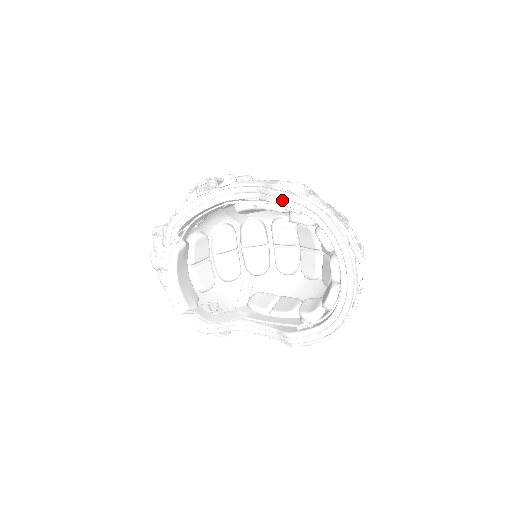
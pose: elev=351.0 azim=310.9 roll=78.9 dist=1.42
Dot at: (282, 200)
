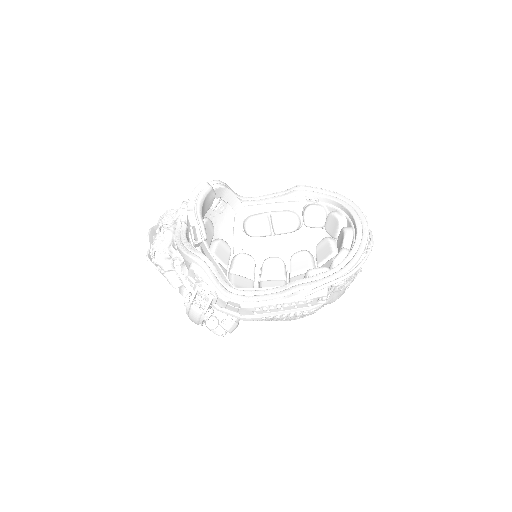
Dot at: (305, 190)
